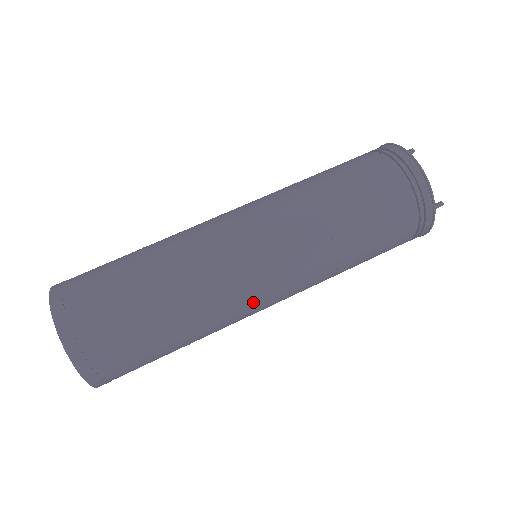
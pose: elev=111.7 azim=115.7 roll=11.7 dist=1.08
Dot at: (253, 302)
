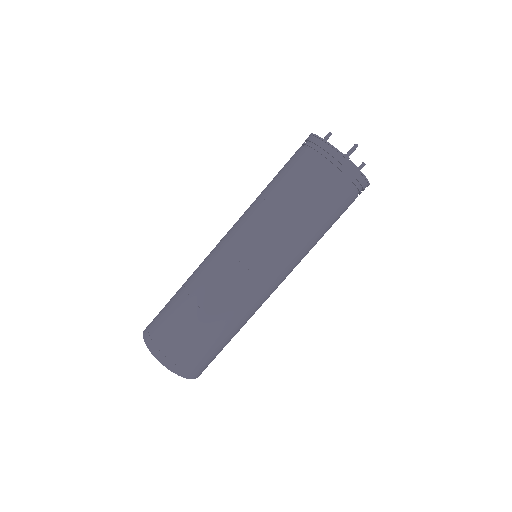
Dot at: occluded
